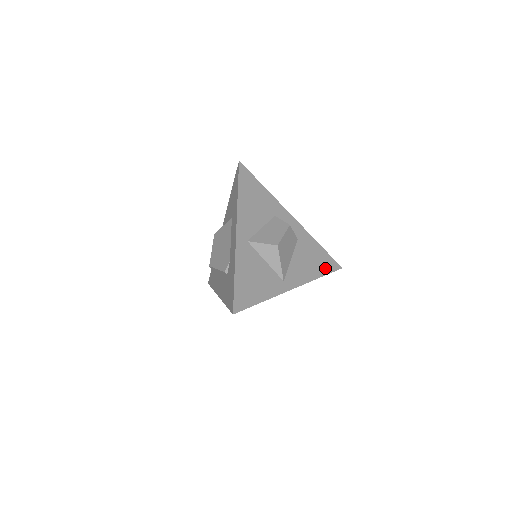
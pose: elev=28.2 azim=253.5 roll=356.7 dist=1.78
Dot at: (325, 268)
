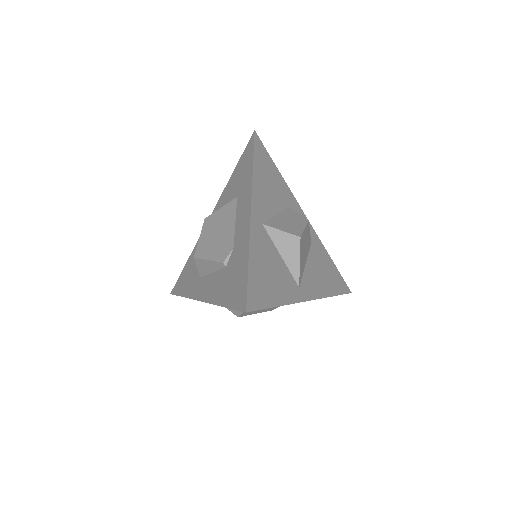
Dot at: (337, 287)
